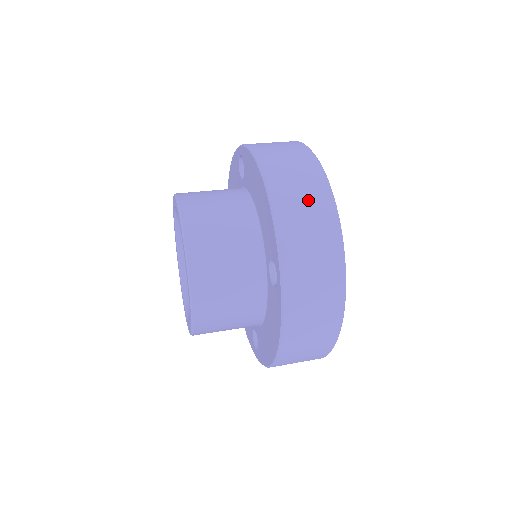
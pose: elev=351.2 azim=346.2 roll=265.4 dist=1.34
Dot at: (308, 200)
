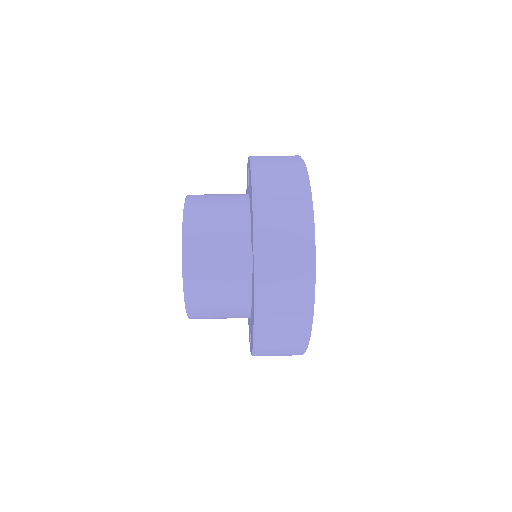
Dot at: (287, 201)
